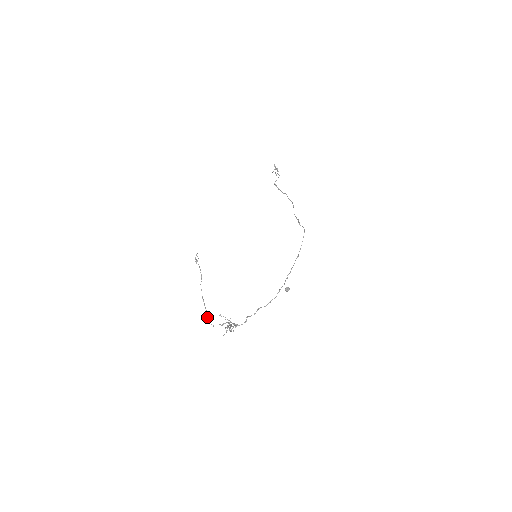
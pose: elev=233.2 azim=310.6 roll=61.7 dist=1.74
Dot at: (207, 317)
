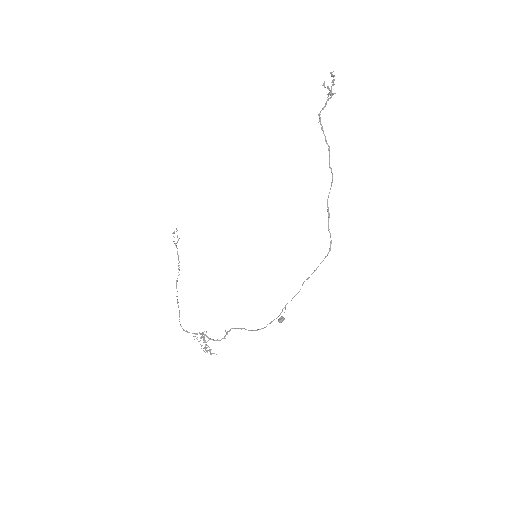
Dot at: occluded
